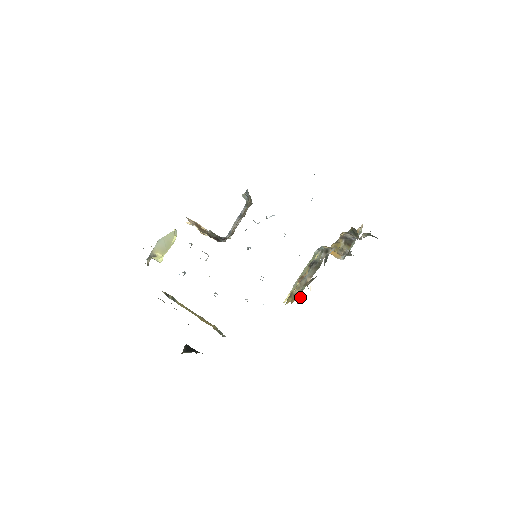
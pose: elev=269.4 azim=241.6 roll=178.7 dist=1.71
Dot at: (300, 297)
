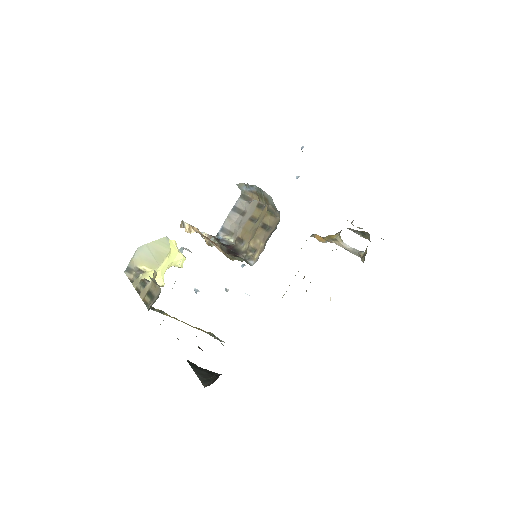
Dot at: occluded
